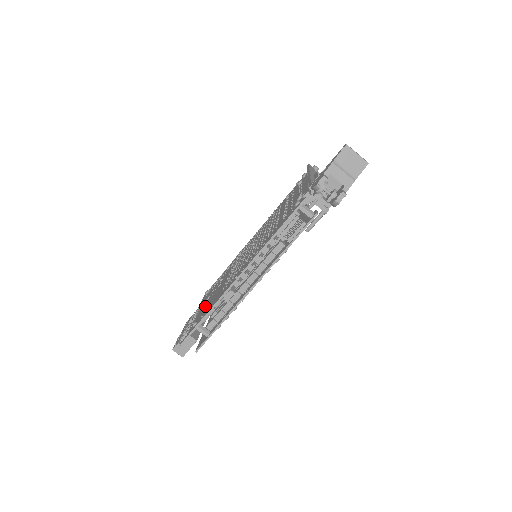
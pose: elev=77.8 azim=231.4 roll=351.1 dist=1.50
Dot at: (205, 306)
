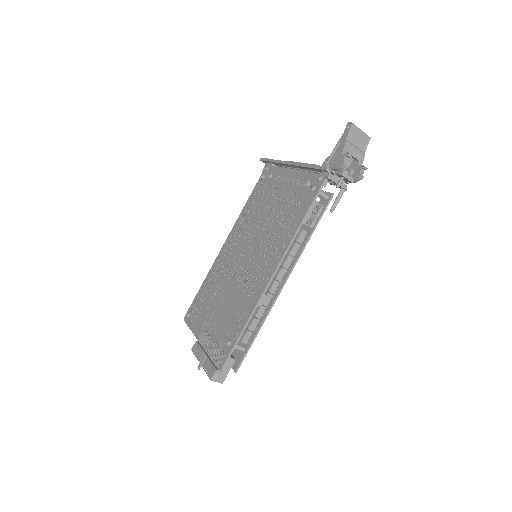
Dot at: (220, 323)
